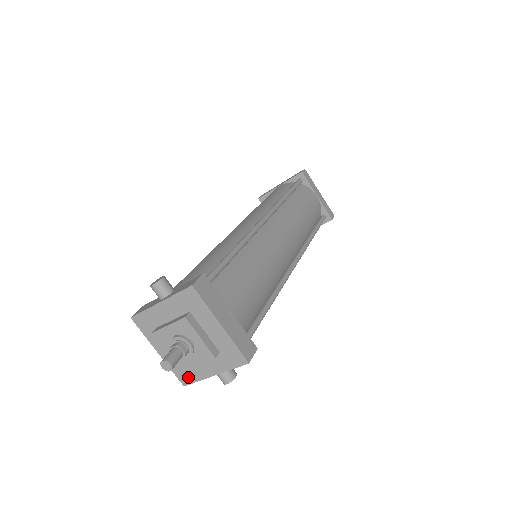
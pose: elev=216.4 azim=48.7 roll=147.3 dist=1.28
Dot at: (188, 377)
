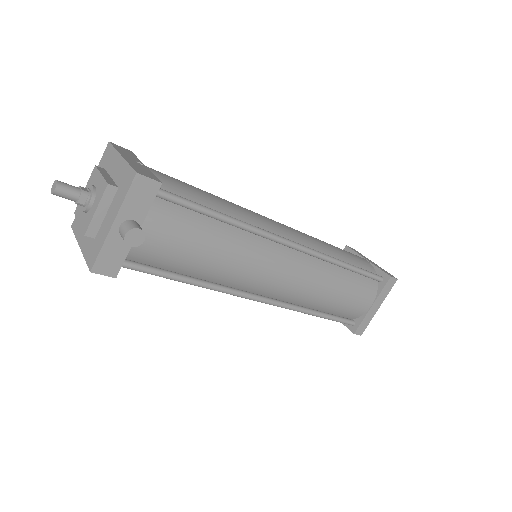
Dot at: (95, 253)
